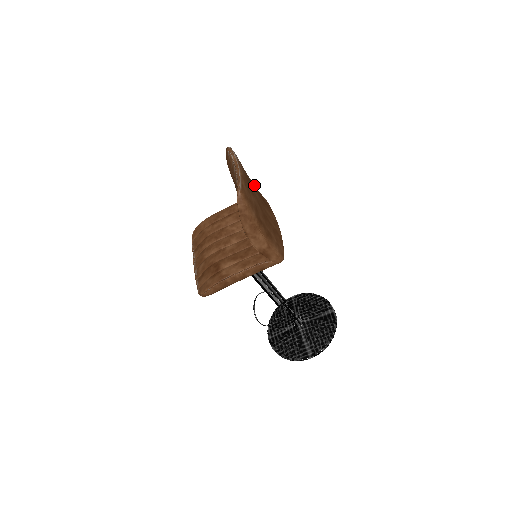
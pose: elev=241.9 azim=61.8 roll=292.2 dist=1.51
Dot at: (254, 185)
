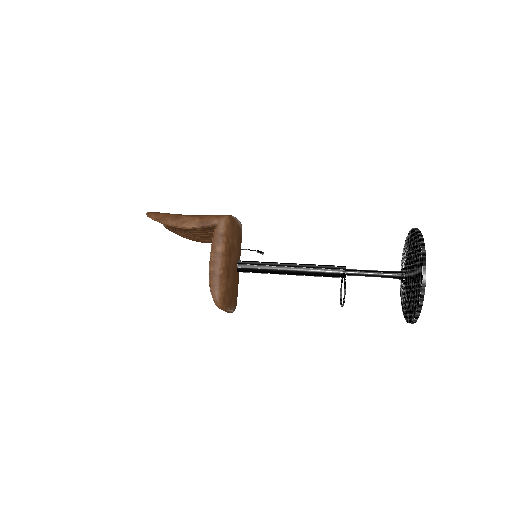
Dot at: occluded
